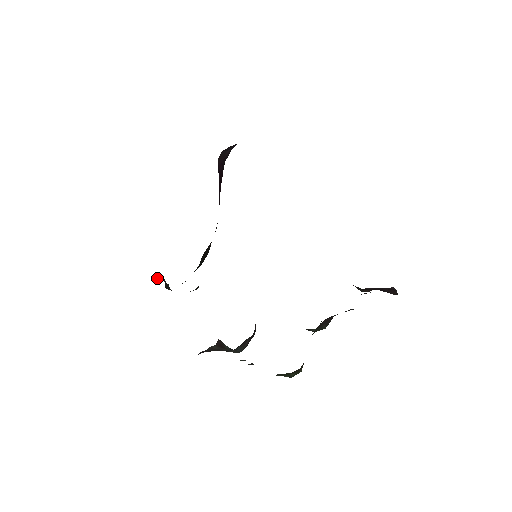
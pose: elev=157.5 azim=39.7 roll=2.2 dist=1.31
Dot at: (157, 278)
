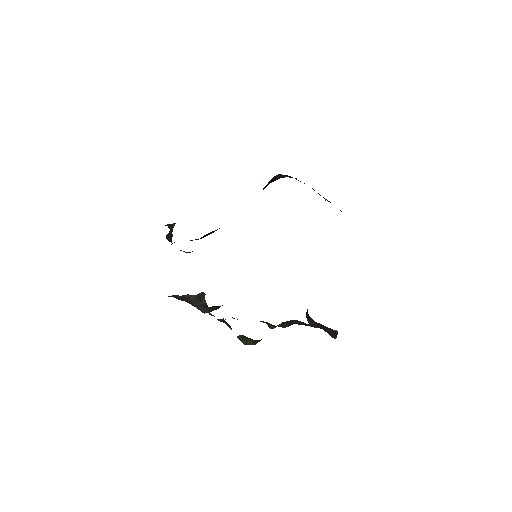
Dot at: (172, 225)
